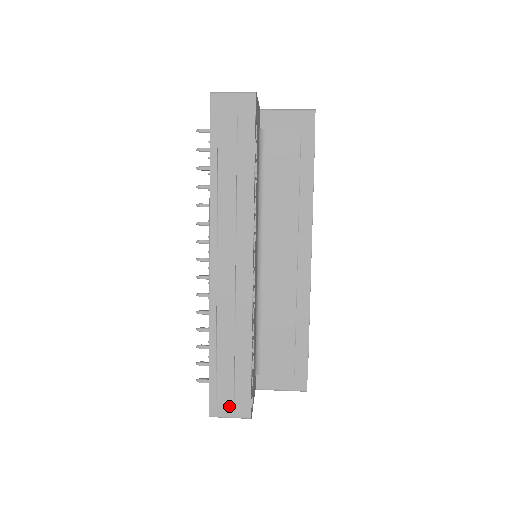
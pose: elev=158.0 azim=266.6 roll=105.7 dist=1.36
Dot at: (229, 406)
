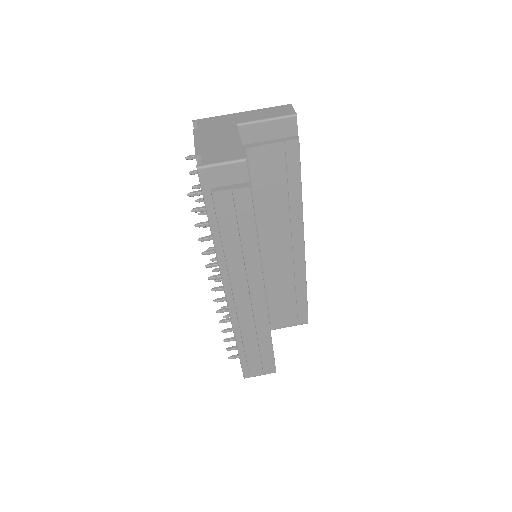
Dot at: (258, 371)
